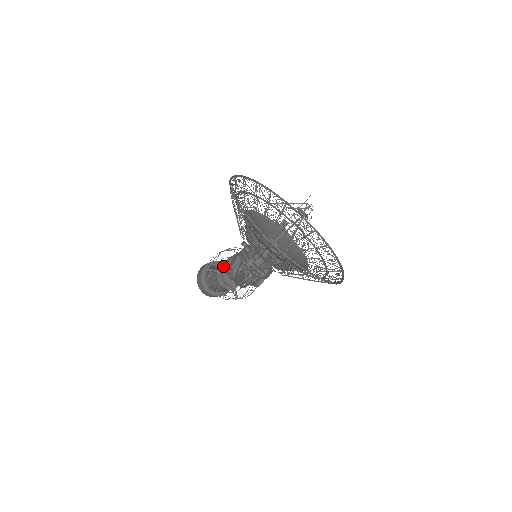
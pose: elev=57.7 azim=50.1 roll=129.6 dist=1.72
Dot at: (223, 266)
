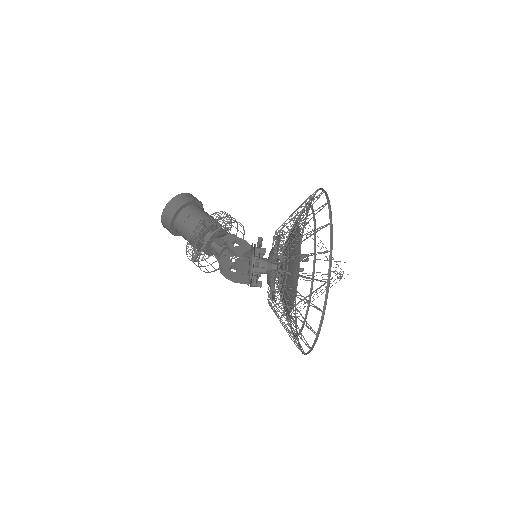
Dot at: (224, 238)
